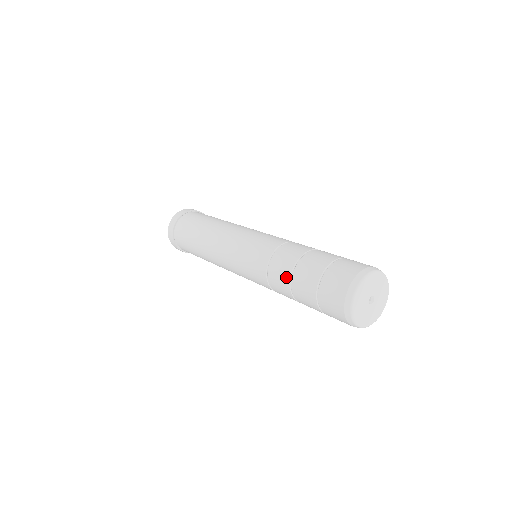
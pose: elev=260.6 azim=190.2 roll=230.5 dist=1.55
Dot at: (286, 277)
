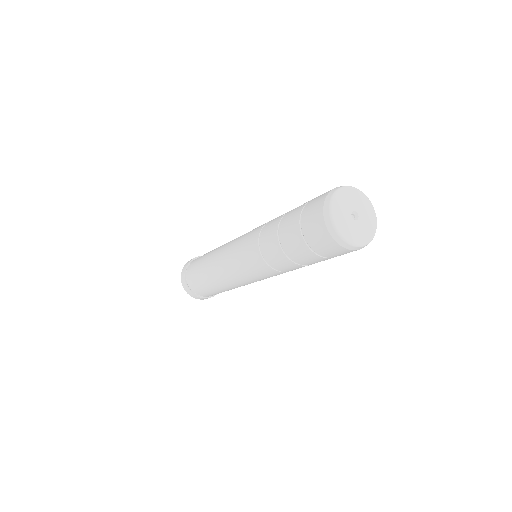
Dot at: (275, 226)
